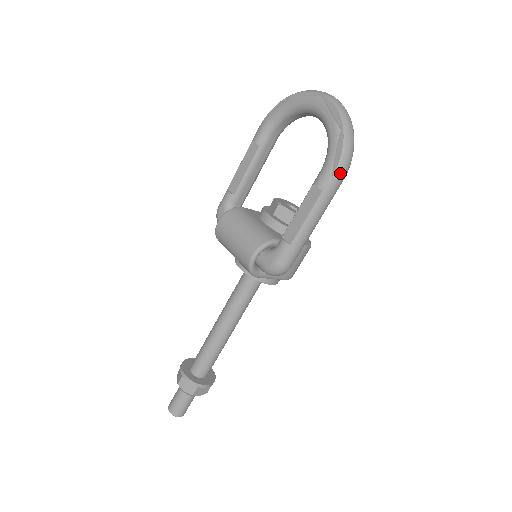
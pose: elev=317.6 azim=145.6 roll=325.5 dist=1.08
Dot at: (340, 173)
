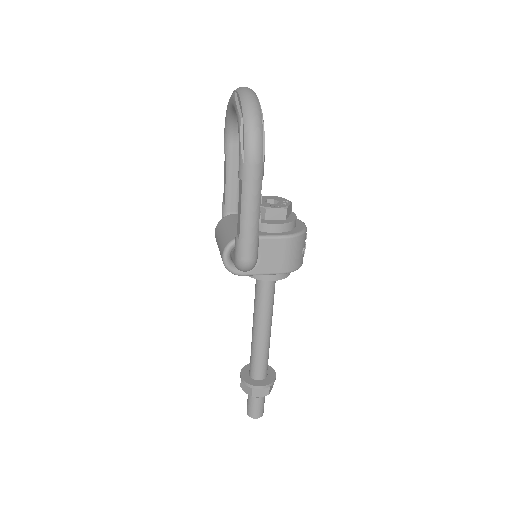
Dot at: (249, 159)
